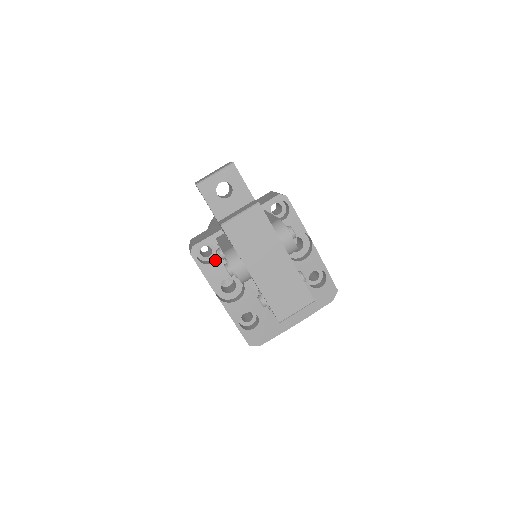
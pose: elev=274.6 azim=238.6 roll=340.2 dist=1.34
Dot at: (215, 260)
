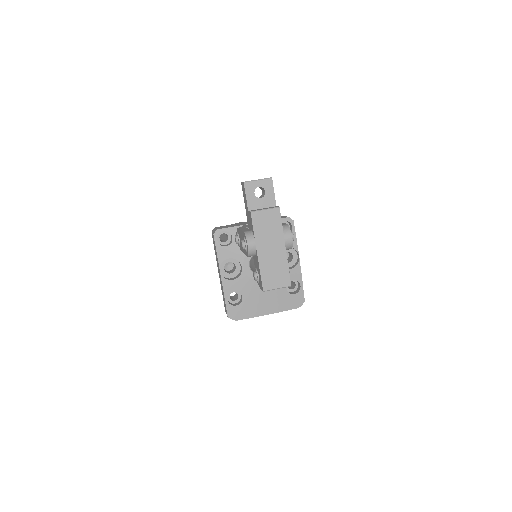
Dot at: (229, 245)
